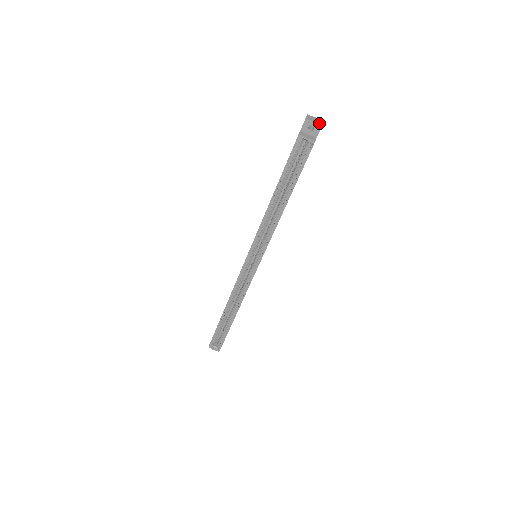
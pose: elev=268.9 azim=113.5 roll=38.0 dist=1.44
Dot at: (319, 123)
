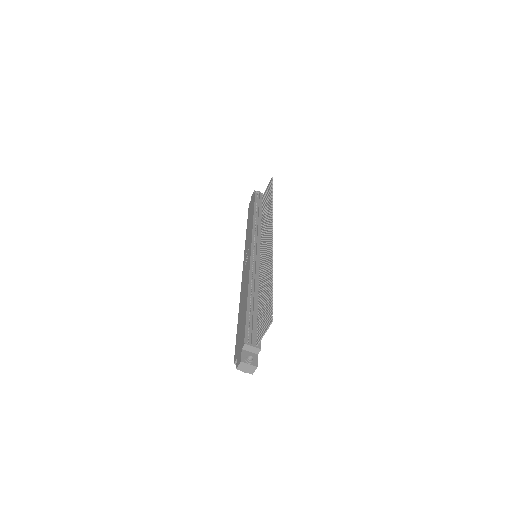
Dot at: (250, 372)
